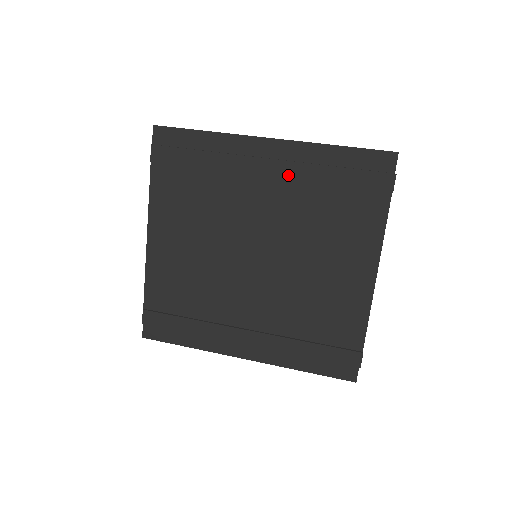
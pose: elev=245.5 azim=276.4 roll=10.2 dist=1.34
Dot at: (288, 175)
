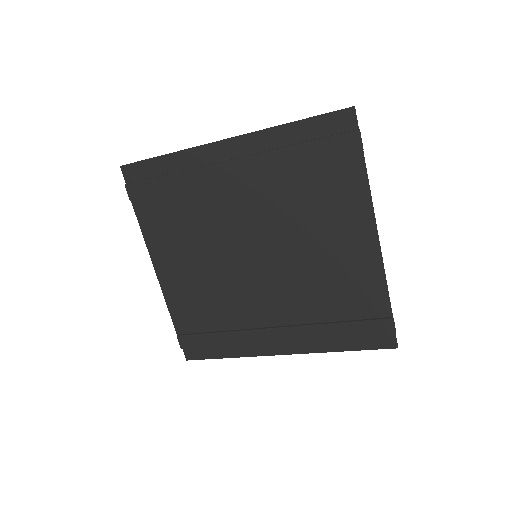
Dot at: (255, 169)
